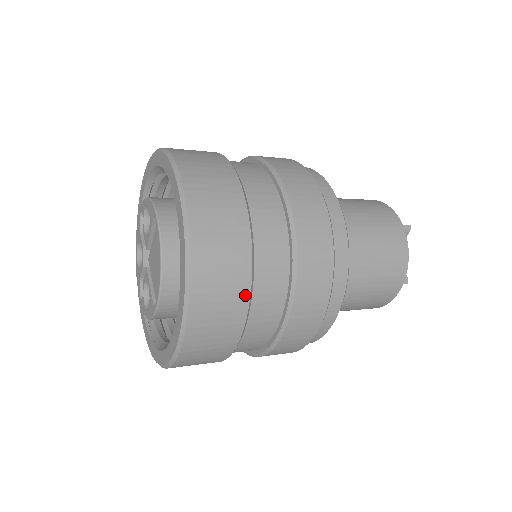
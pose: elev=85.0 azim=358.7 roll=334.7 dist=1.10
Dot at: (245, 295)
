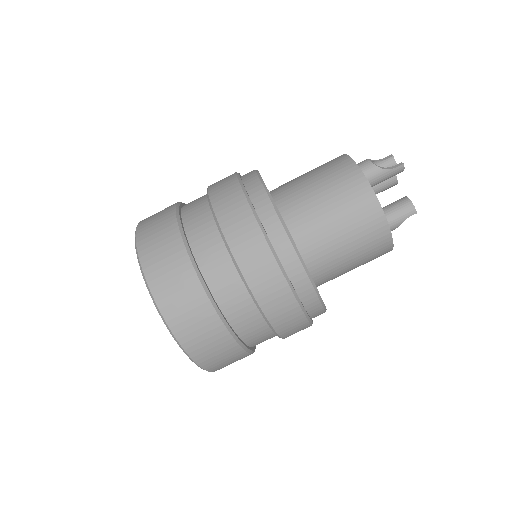
Dot at: (234, 345)
